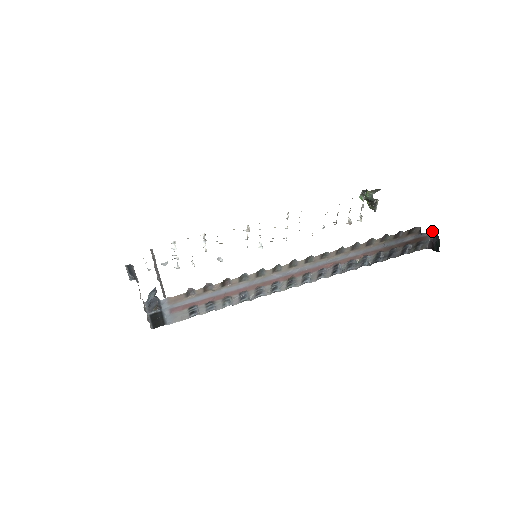
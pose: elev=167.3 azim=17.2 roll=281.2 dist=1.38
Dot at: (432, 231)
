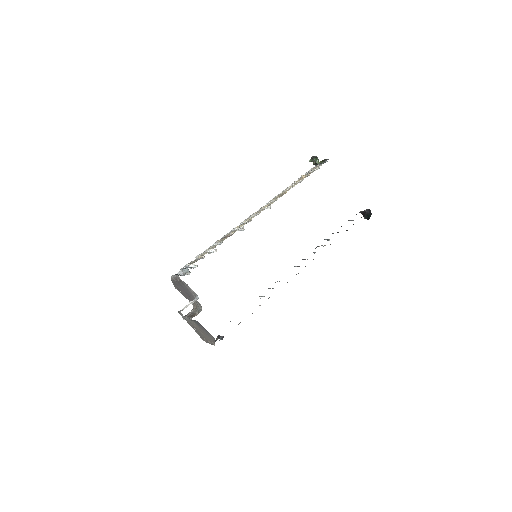
Dot at: (368, 209)
